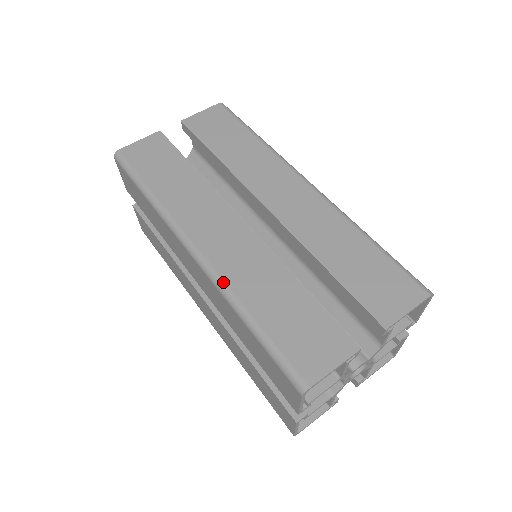
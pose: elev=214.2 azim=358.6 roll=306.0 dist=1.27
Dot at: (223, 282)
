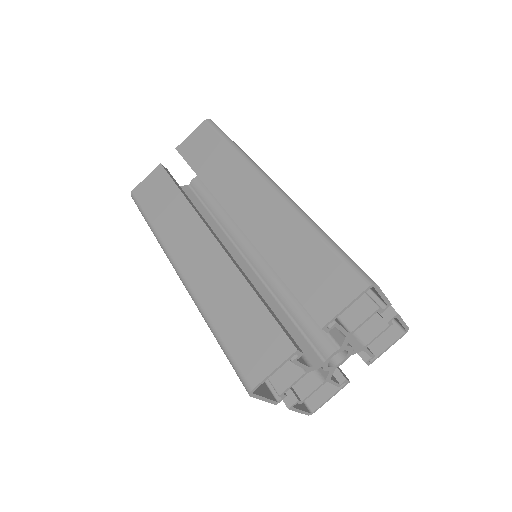
Dot at: (196, 299)
